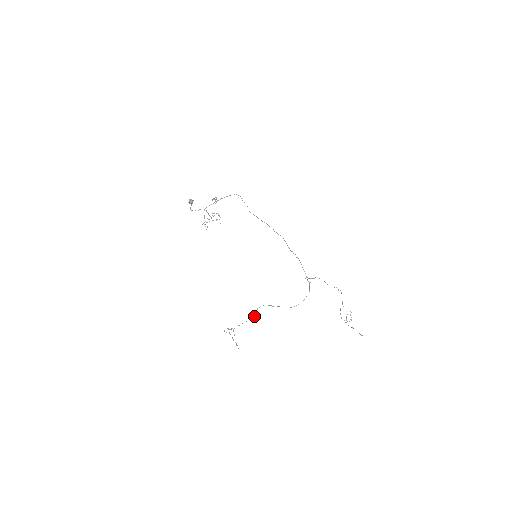
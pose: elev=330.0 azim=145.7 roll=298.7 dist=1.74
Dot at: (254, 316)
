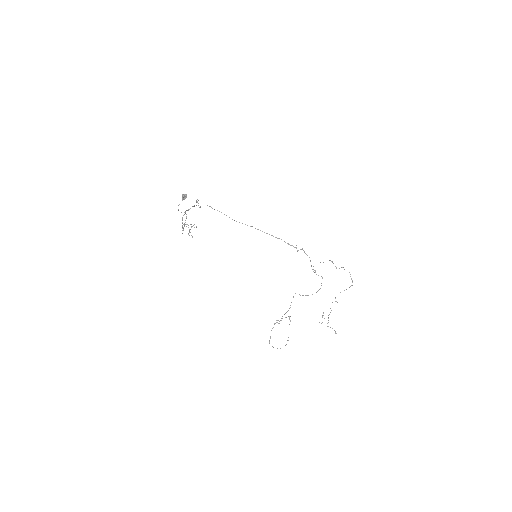
Dot at: occluded
